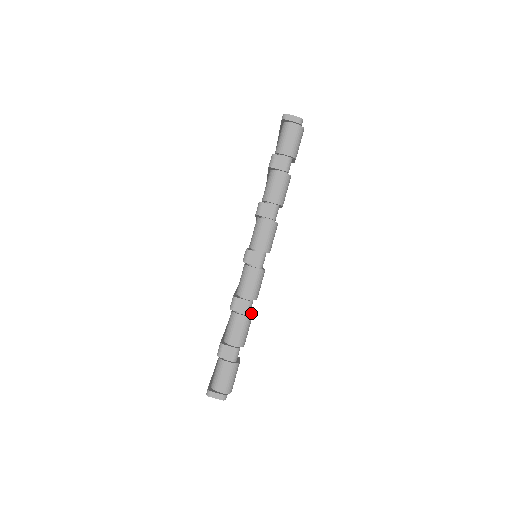
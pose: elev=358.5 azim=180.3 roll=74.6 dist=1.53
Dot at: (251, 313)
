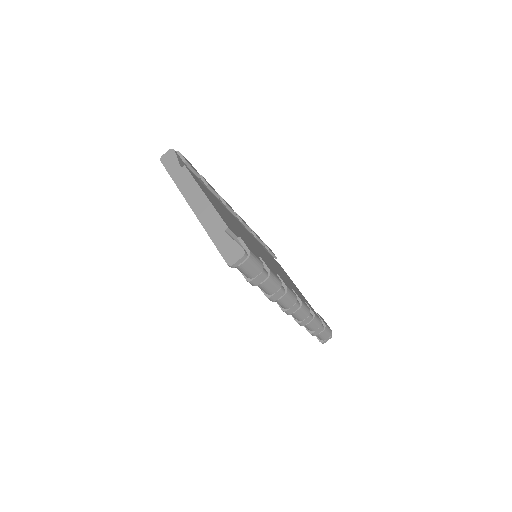
Dot at: occluded
